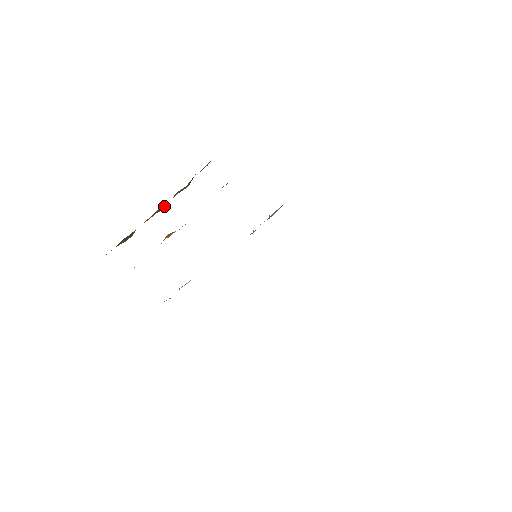
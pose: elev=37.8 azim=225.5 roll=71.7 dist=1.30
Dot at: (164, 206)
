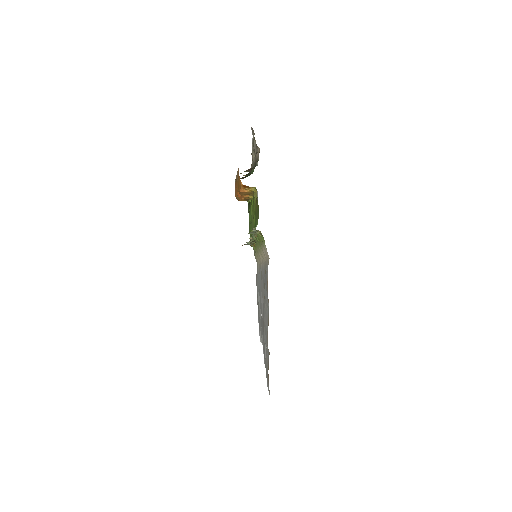
Dot at: (244, 175)
